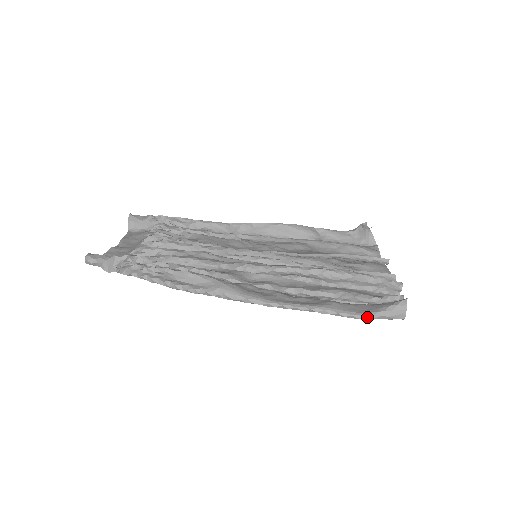
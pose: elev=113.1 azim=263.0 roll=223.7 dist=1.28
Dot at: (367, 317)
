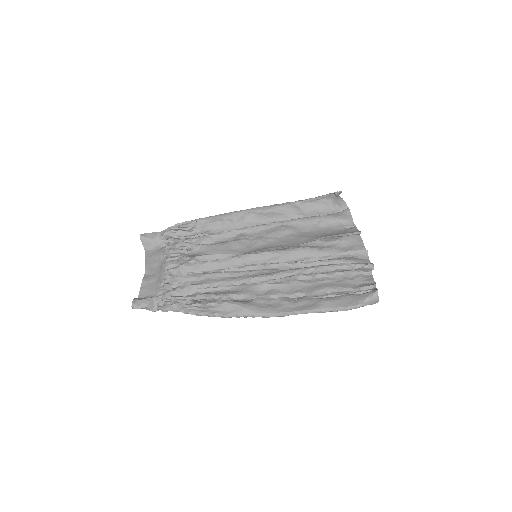
Dot at: (351, 309)
